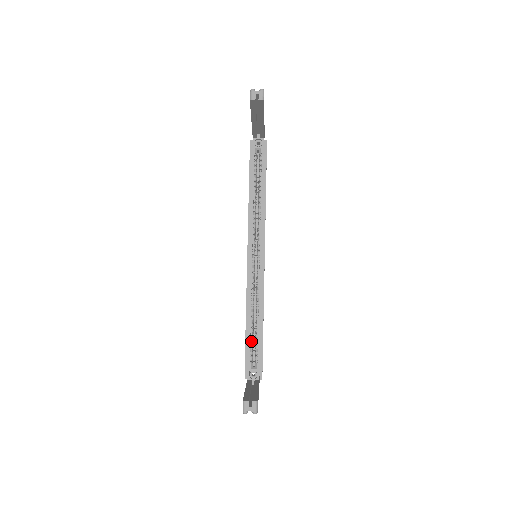
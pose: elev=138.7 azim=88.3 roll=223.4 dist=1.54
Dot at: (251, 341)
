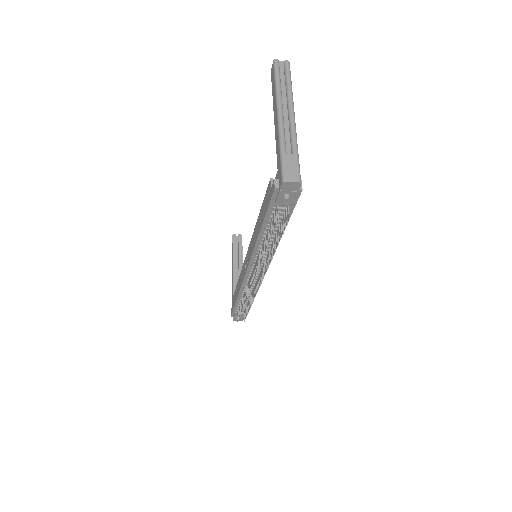
Dot at: occluded
